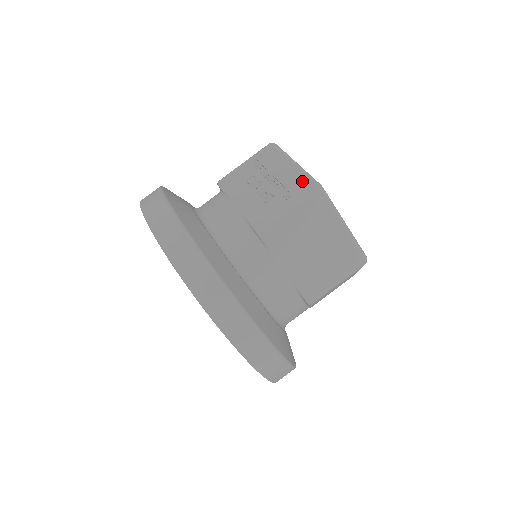
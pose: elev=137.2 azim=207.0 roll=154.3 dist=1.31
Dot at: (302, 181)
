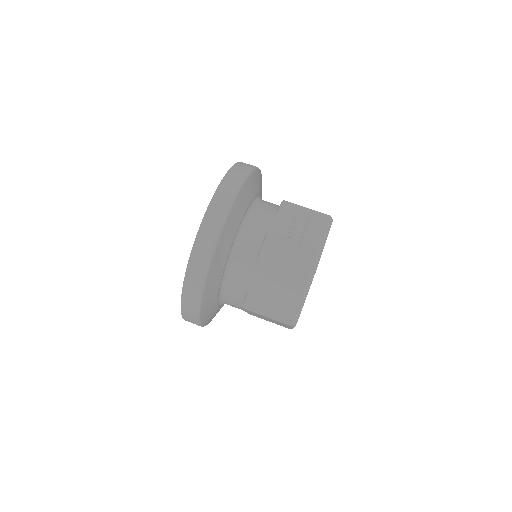
Dot at: (313, 251)
